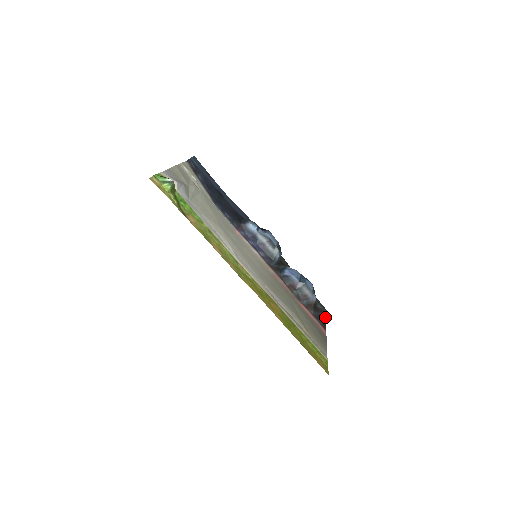
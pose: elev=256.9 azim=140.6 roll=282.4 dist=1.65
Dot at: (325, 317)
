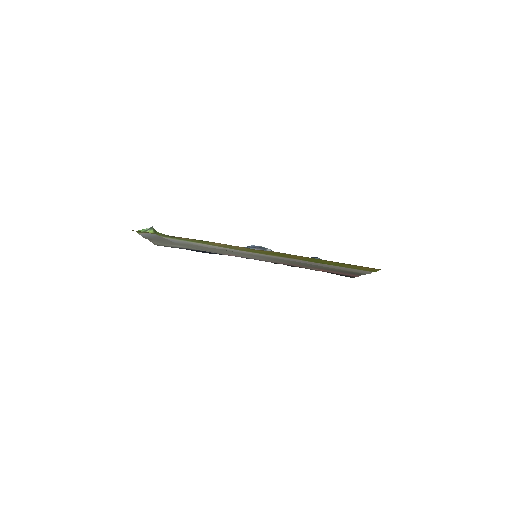
Dot at: occluded
